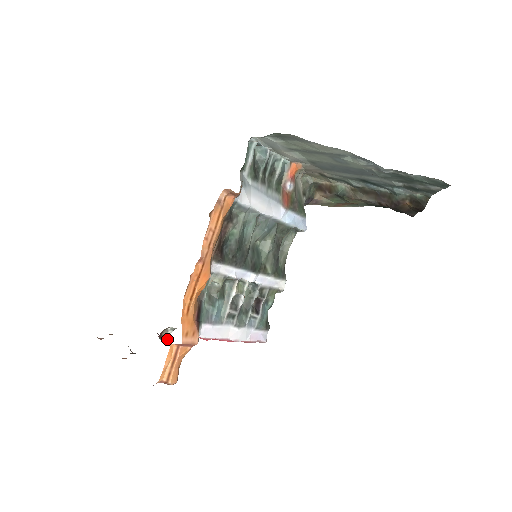
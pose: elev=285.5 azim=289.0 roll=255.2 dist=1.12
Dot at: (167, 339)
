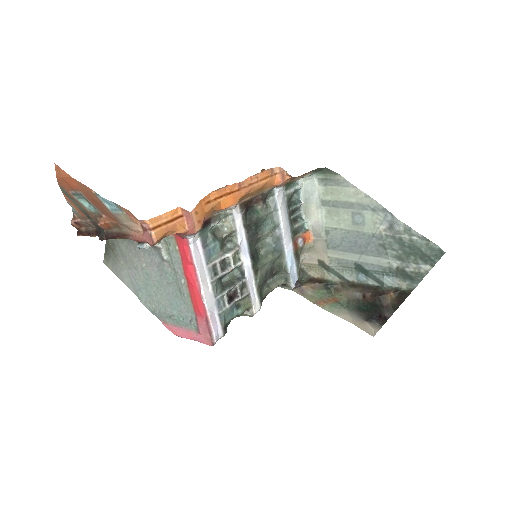
Dot at: (147, 245)
